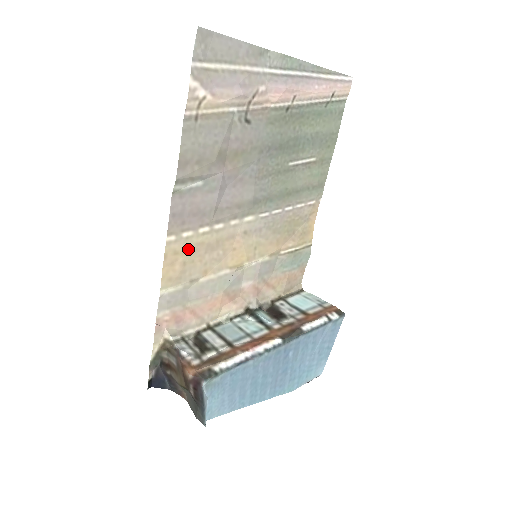
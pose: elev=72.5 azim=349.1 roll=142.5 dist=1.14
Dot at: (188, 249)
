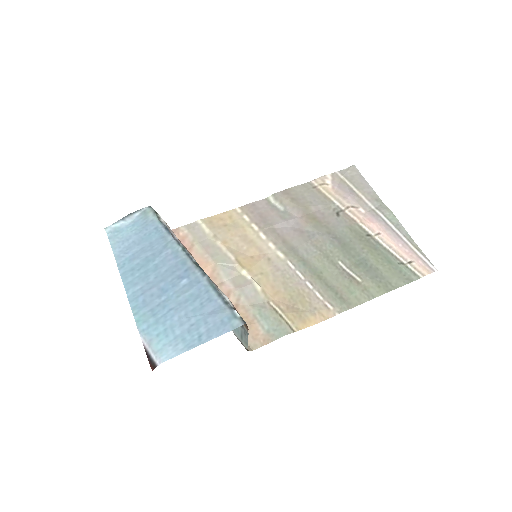
Dot at: (237, 224)
